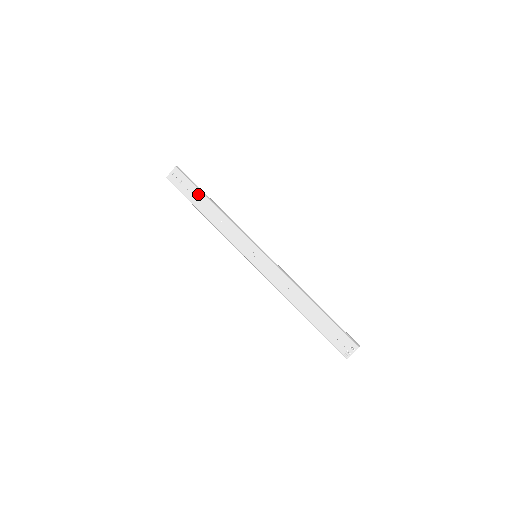
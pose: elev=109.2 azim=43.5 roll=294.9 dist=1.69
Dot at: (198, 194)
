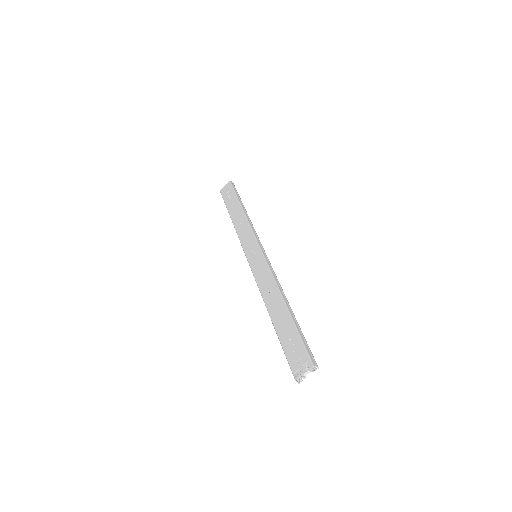
Dot at: (235, 201)
